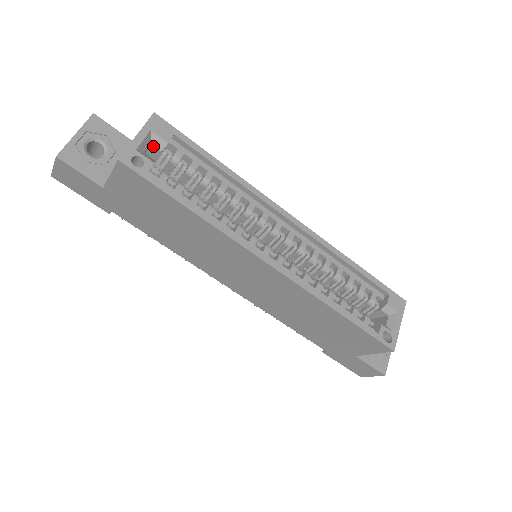
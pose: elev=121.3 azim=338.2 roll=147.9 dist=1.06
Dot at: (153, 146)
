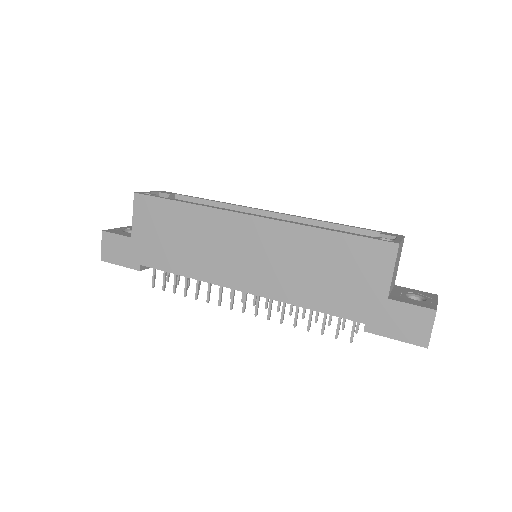
Dot at: occluded
